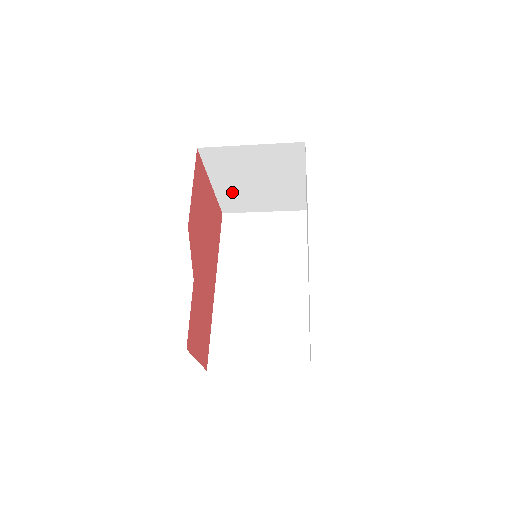
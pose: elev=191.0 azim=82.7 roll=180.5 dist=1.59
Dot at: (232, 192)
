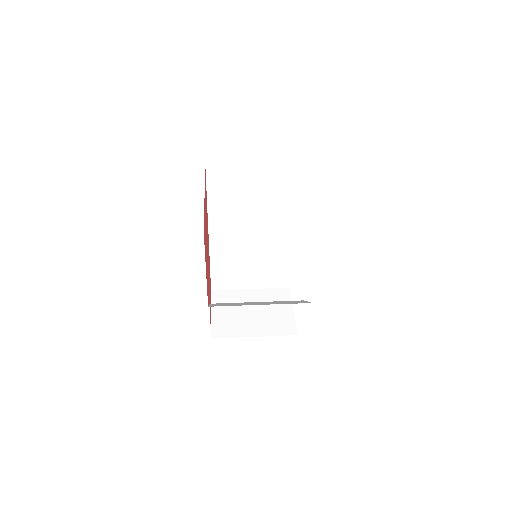
Dot at: occluded
